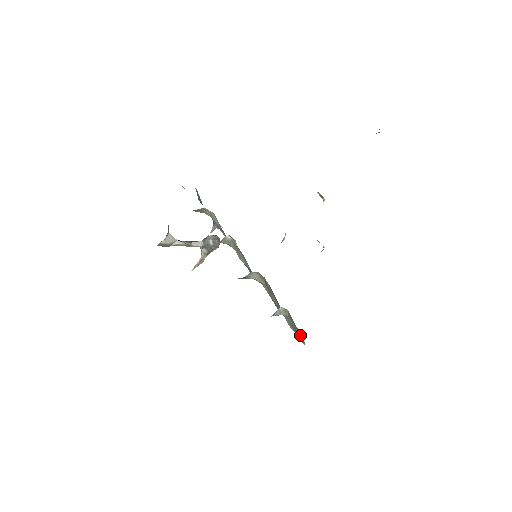
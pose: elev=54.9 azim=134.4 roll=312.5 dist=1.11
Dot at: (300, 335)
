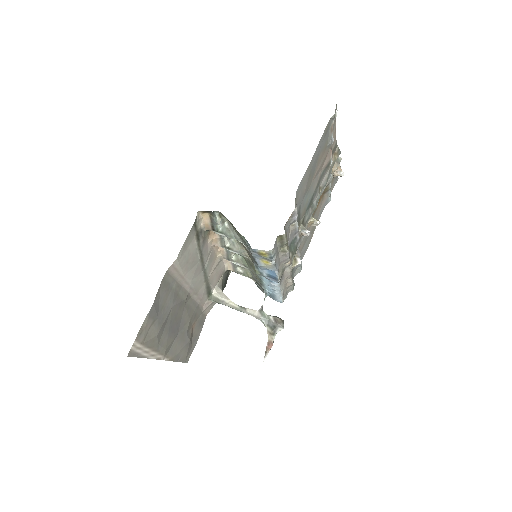
Dot at: occluded
